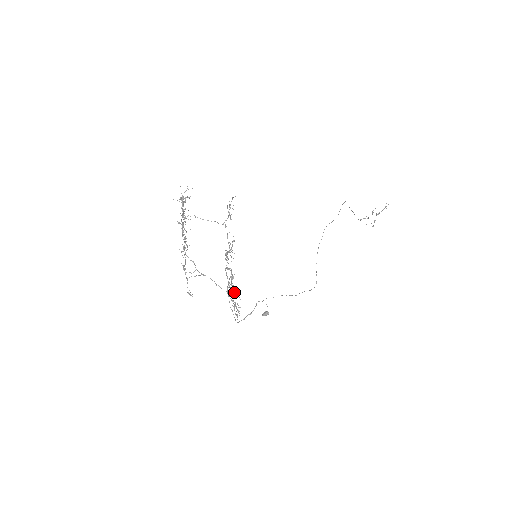
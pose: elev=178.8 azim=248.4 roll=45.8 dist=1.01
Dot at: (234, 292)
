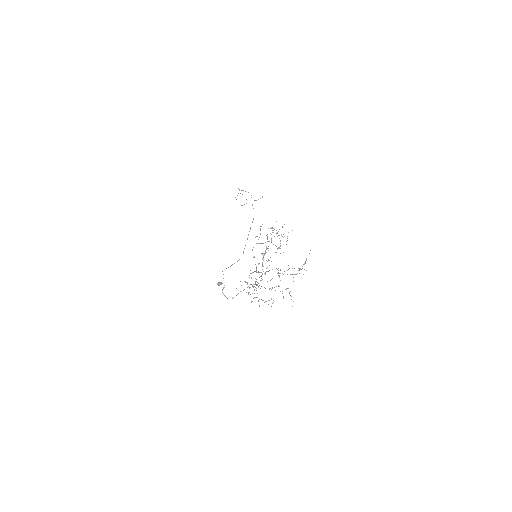
Dot at: occluded
